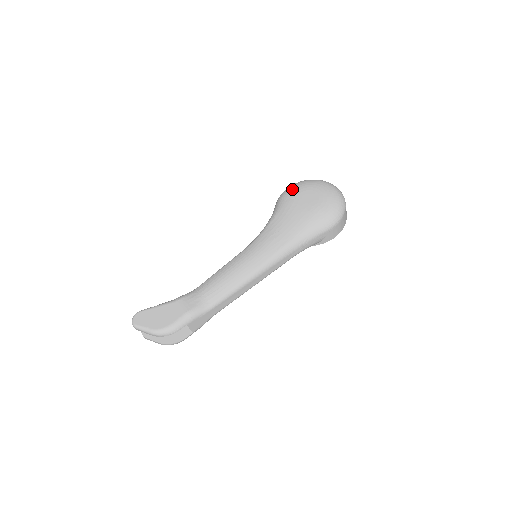
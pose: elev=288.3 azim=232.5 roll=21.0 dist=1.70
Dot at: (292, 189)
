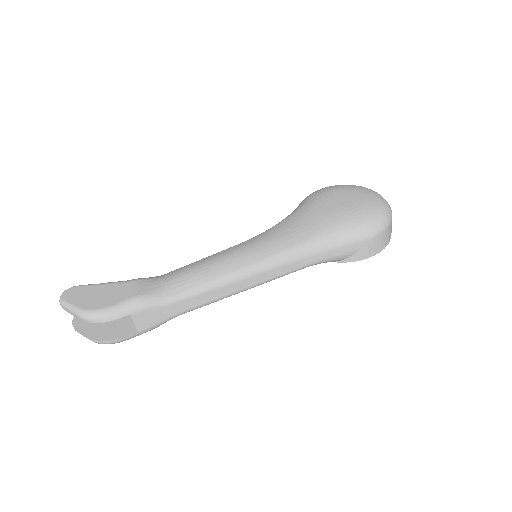
Dot at: (324, 189)
